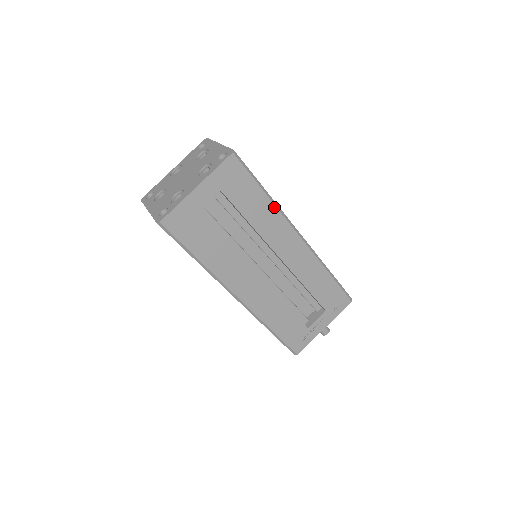
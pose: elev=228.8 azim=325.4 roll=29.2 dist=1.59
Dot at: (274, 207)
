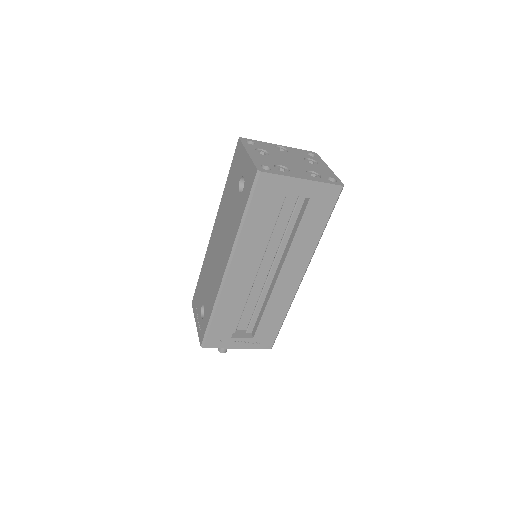
Dot at: (316, 243)
